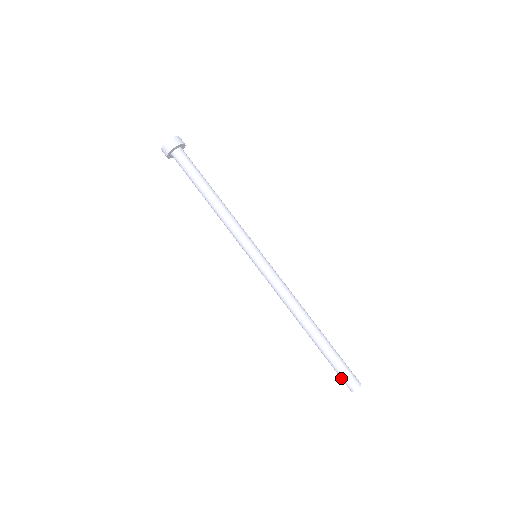
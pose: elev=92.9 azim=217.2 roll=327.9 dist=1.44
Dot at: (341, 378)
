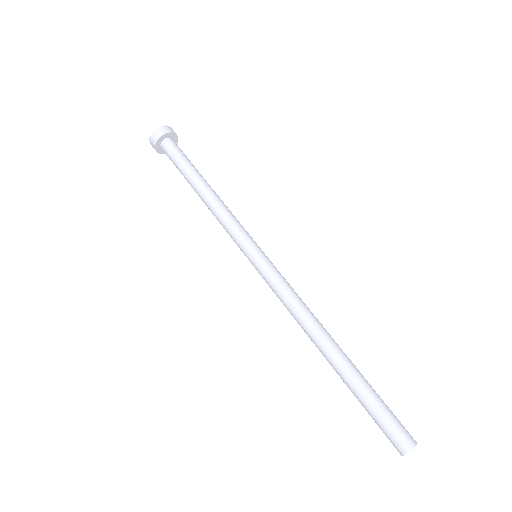
Dot at: (386, 430)
